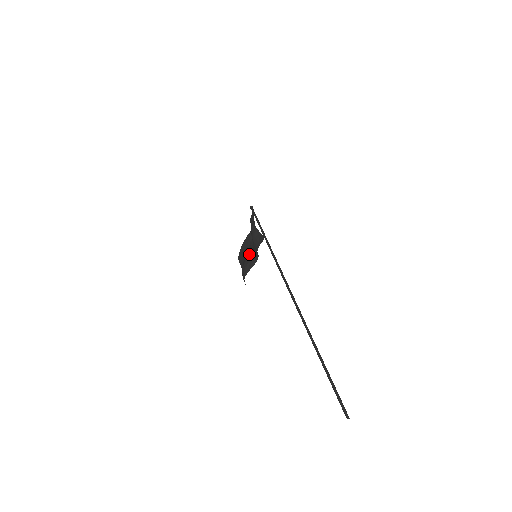
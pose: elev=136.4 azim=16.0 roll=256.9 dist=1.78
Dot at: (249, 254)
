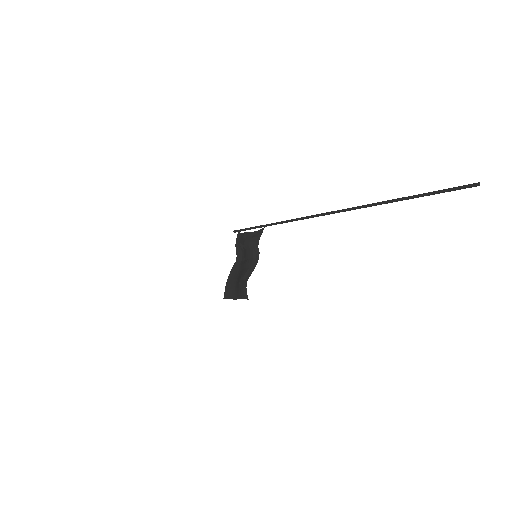
Dot at: (244, 267)
